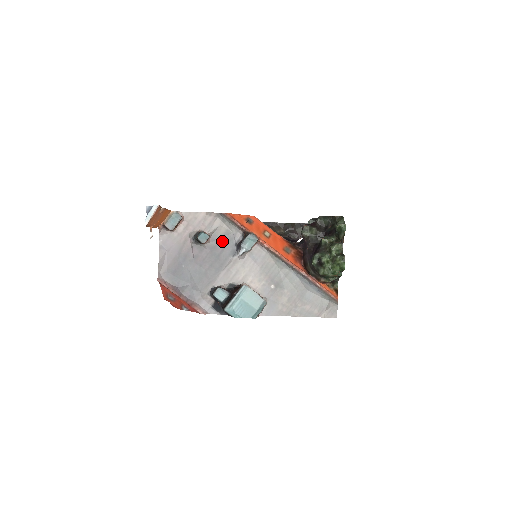
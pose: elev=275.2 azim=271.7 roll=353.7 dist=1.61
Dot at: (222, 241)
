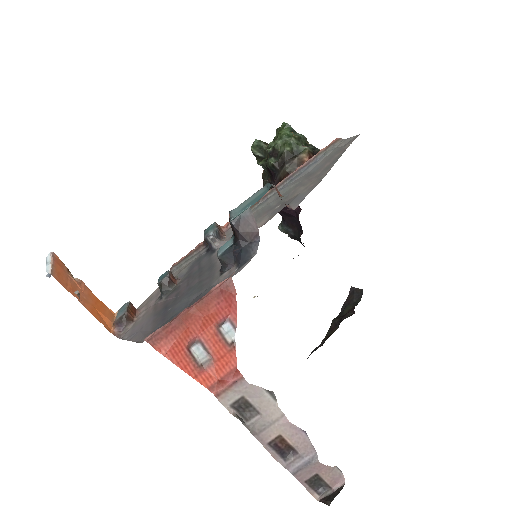
Dot at: (192, 267)
